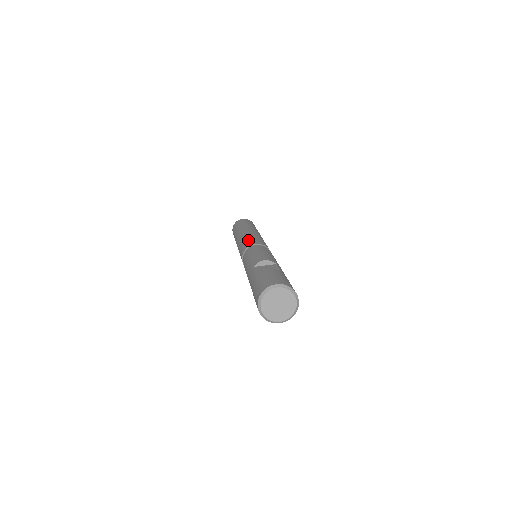
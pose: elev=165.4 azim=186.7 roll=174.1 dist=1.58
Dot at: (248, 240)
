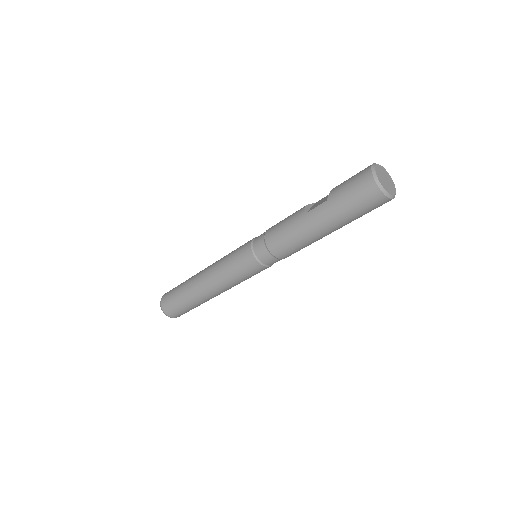
Dot at: (235, 251)
